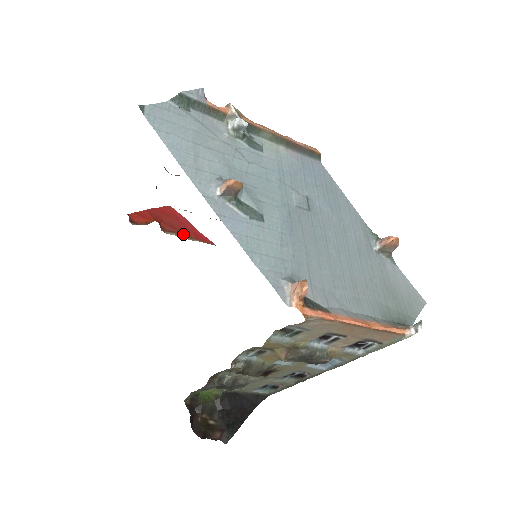
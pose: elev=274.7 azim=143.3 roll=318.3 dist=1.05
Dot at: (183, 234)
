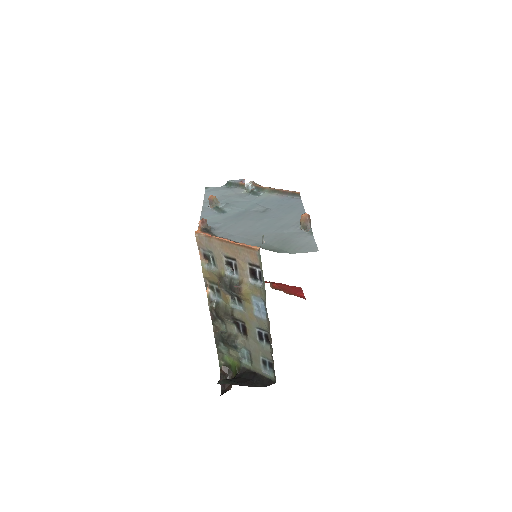
Dot at: (286, 292)
